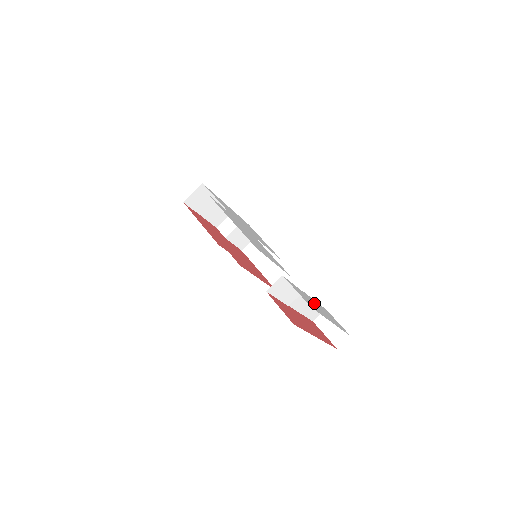
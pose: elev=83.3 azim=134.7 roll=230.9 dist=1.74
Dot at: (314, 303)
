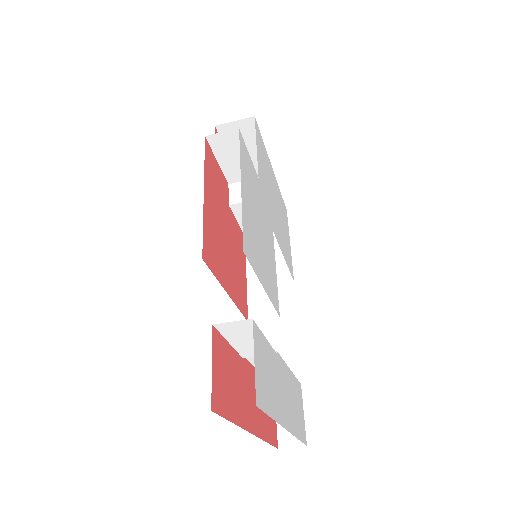
Dot at: (281, 380)
